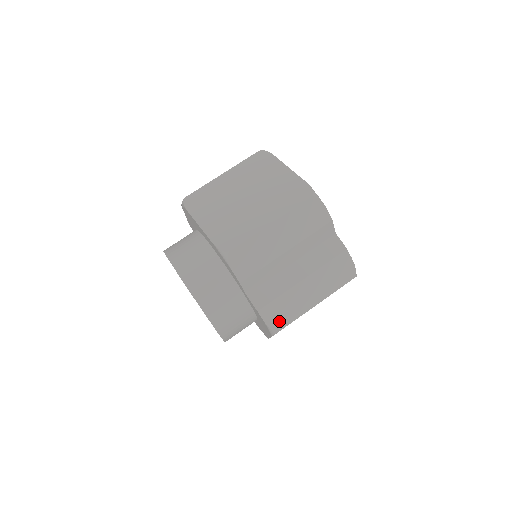
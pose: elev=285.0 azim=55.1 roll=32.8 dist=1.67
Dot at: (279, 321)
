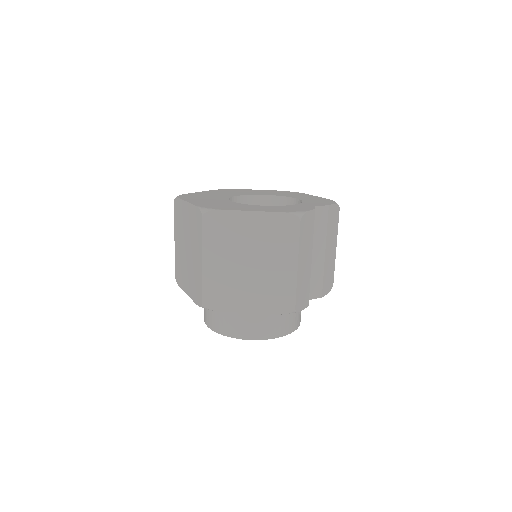
Dot at: (330, 282)
